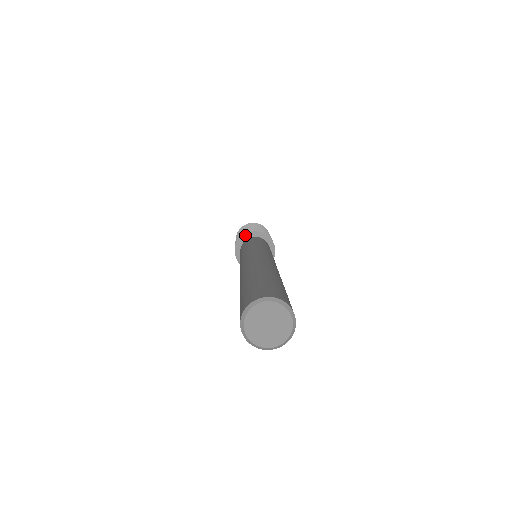
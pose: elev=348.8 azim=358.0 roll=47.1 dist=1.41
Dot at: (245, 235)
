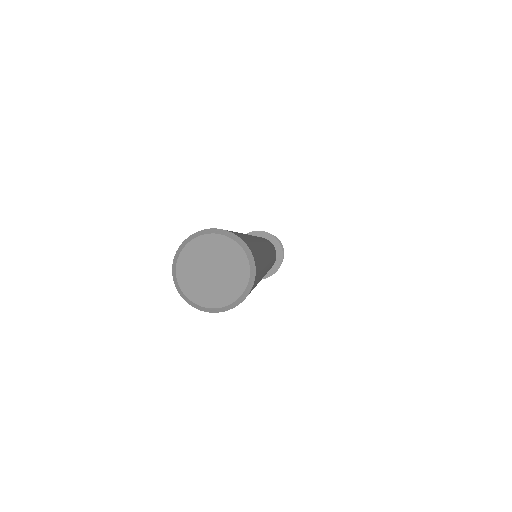
Dot at: occluded
